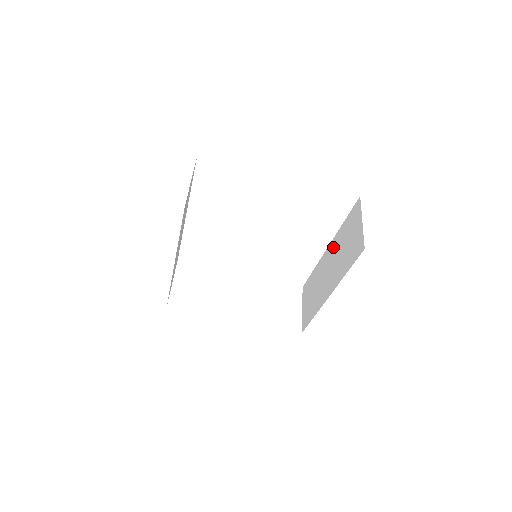
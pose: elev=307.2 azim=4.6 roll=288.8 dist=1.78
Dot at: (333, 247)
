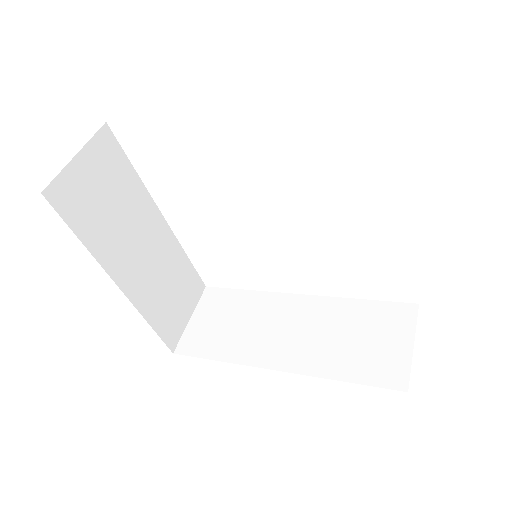
Dot at: (318, 308)
